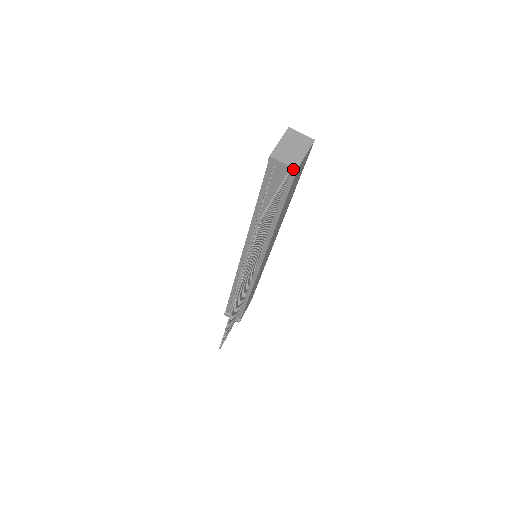
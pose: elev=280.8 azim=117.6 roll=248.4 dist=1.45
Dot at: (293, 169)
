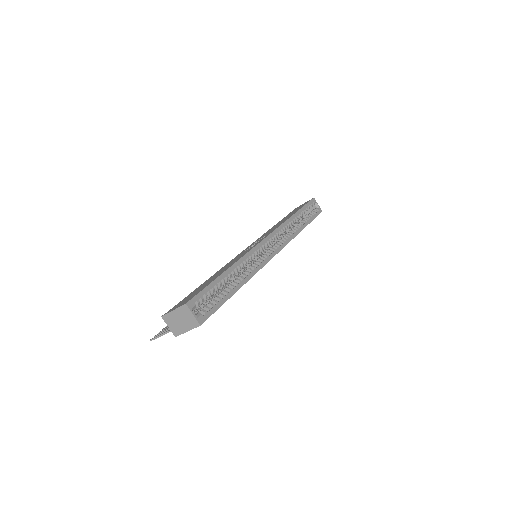
Dot at: (174, 334)
